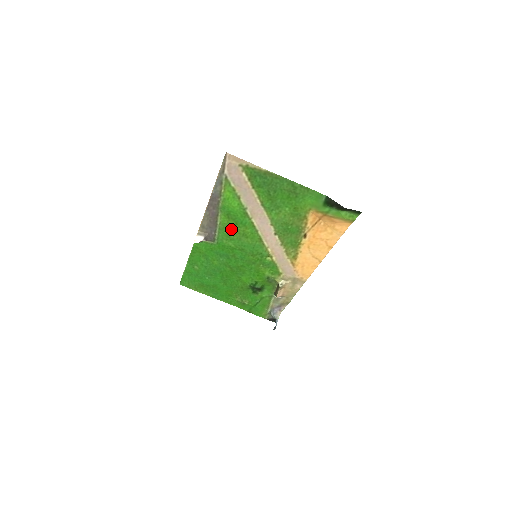
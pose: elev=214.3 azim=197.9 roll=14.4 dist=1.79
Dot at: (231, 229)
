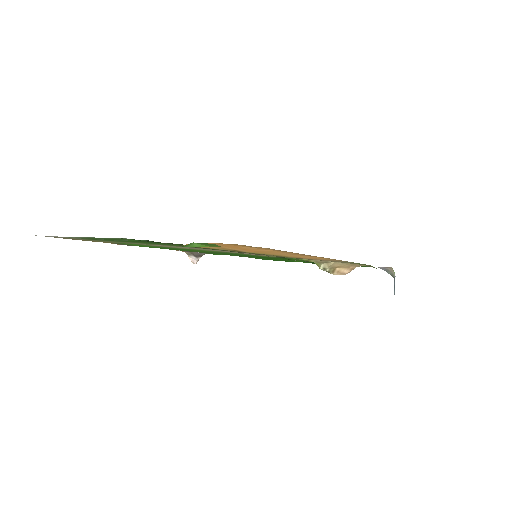
Dot at: (190, 251)
